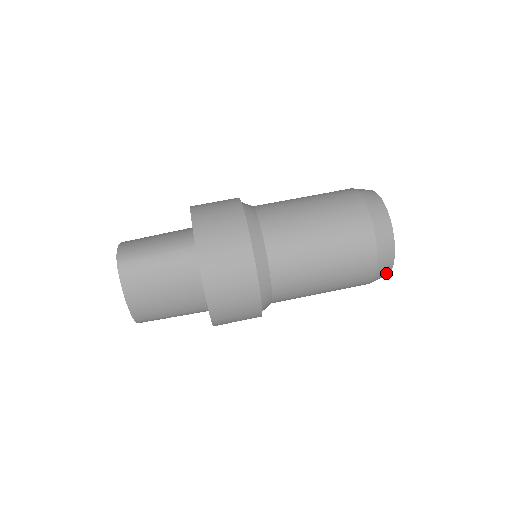
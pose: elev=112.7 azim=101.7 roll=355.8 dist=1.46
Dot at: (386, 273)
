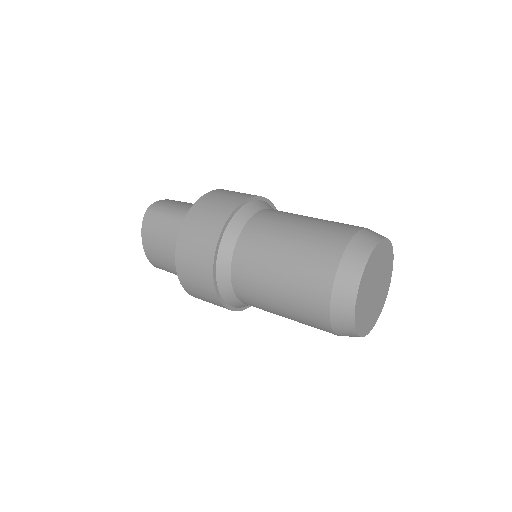
Dot at: (350, 331)
